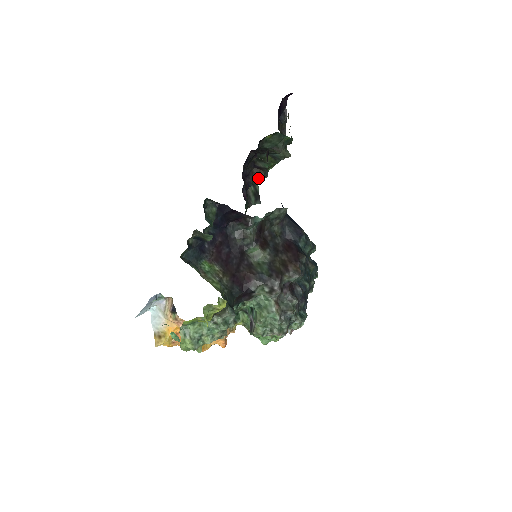
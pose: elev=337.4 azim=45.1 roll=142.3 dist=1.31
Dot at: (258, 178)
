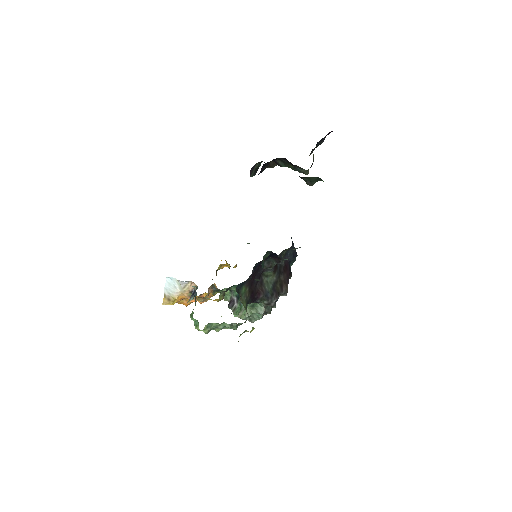
Dot at: (270, 167)
